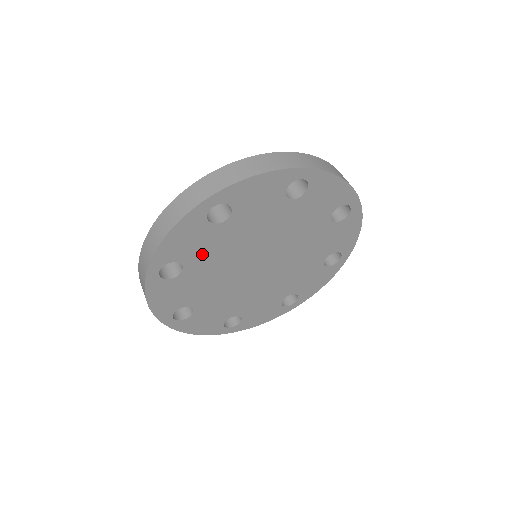
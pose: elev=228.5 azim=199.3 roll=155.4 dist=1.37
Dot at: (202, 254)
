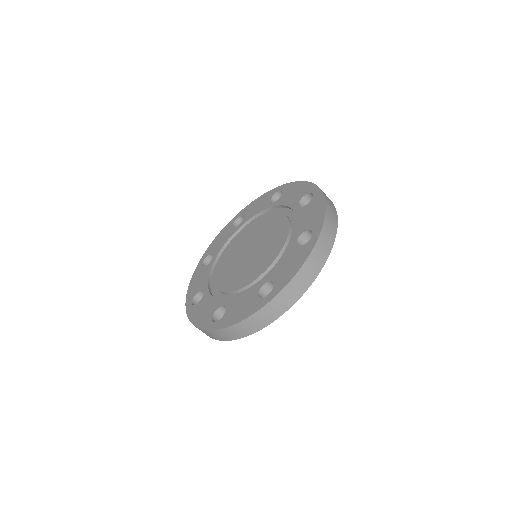
Dot at: occluded
